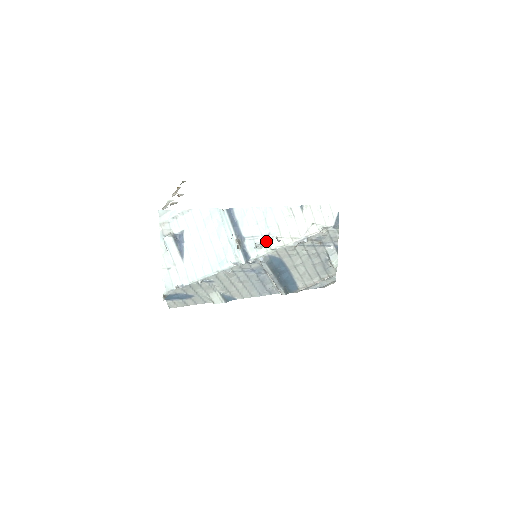
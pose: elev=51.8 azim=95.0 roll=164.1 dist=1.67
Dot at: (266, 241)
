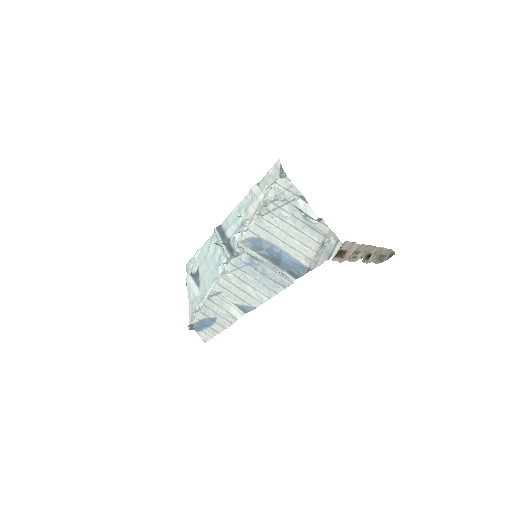
Dot at: (242, 229)
